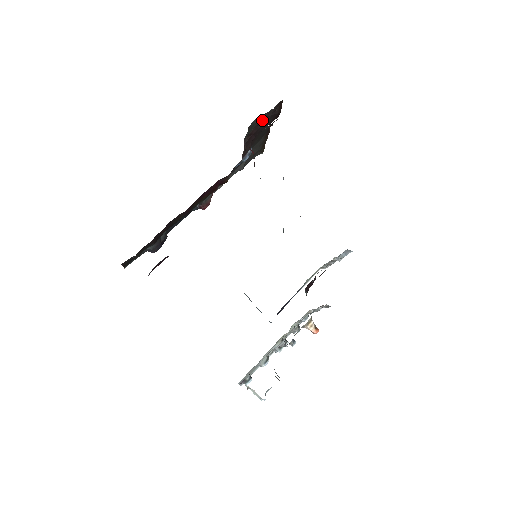
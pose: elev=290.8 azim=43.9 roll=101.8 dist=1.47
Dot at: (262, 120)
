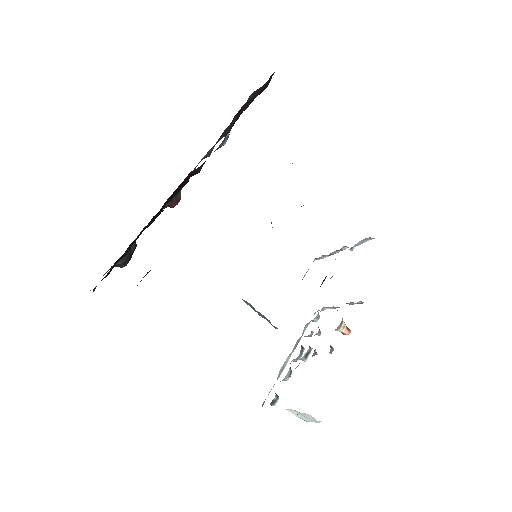
Dot at: (253, 96)
